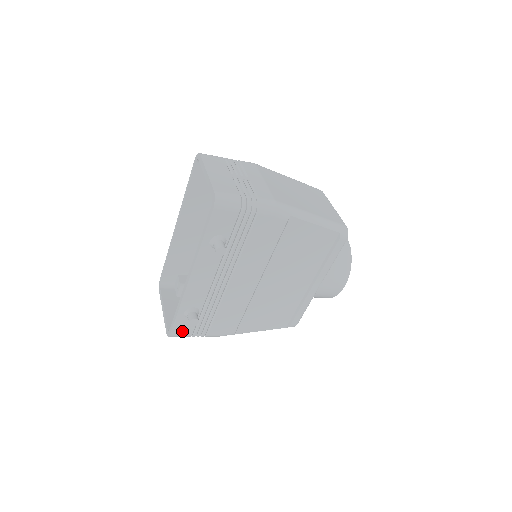
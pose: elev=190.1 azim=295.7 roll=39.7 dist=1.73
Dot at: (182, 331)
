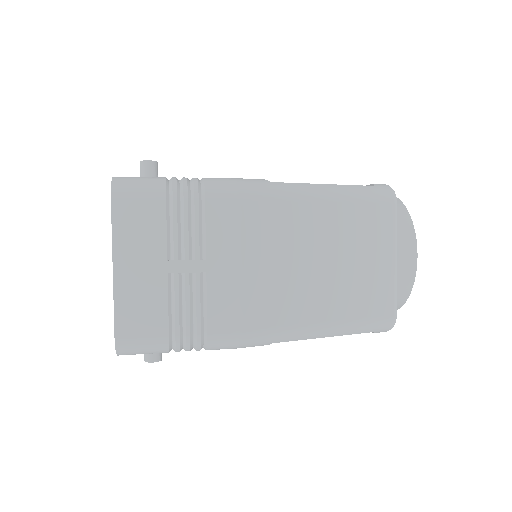
Dot at: occluded
